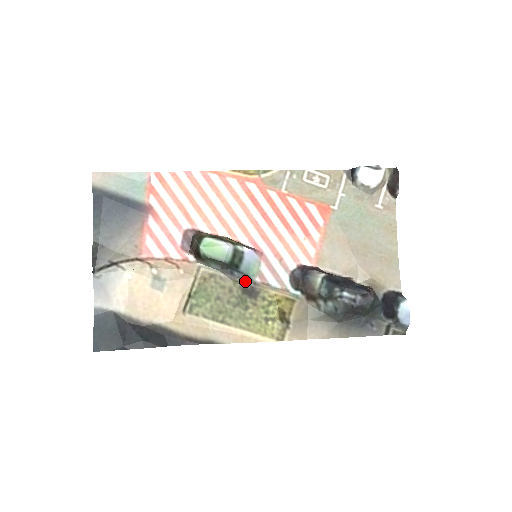
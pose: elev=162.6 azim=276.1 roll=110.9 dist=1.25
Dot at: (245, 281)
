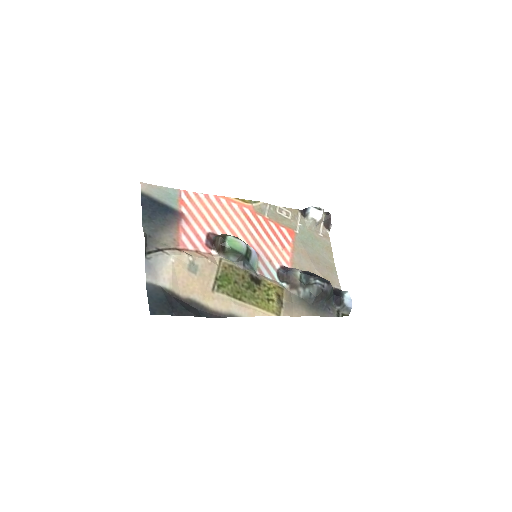
Dot at: (252, 272)
